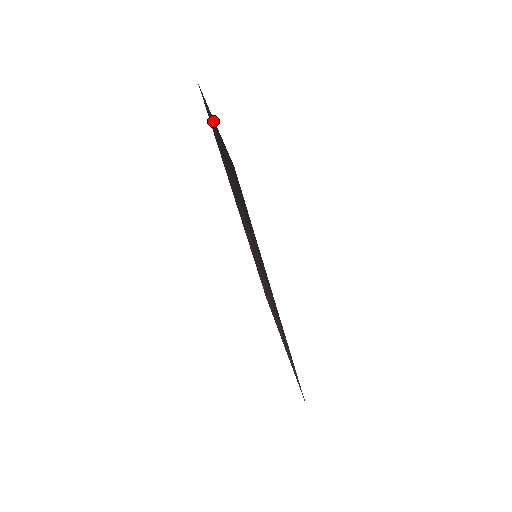
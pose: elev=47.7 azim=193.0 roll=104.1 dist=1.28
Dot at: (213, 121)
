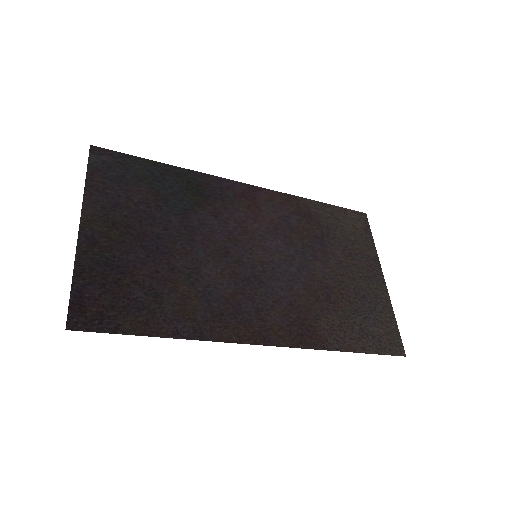
Dot at: (91, 218)
